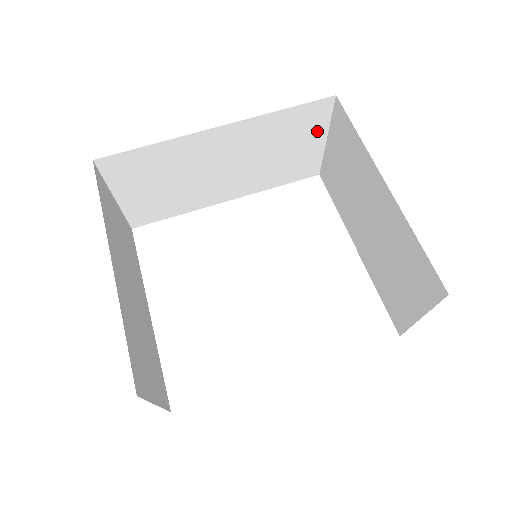
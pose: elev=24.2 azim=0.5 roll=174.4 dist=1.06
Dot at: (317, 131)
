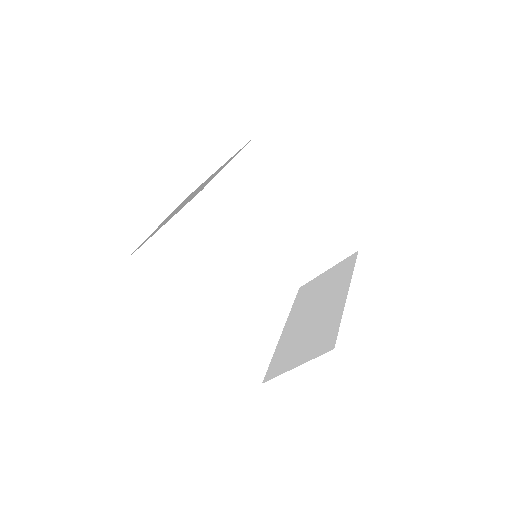
Dot at: (330, 259)
